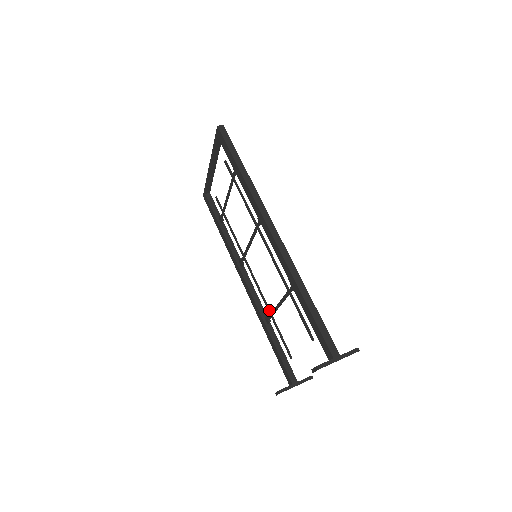
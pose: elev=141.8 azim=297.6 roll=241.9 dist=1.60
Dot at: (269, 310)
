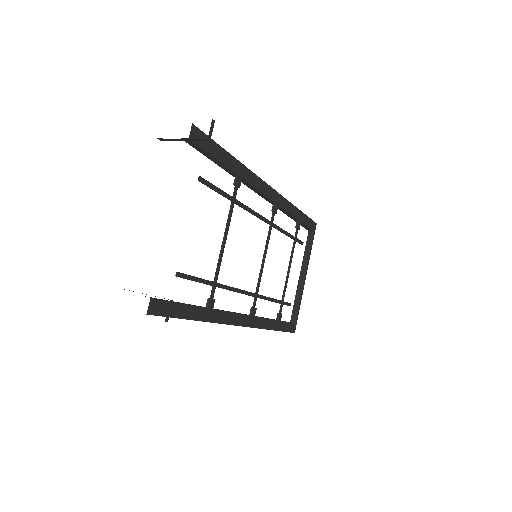
Dot at: (219, 283)
